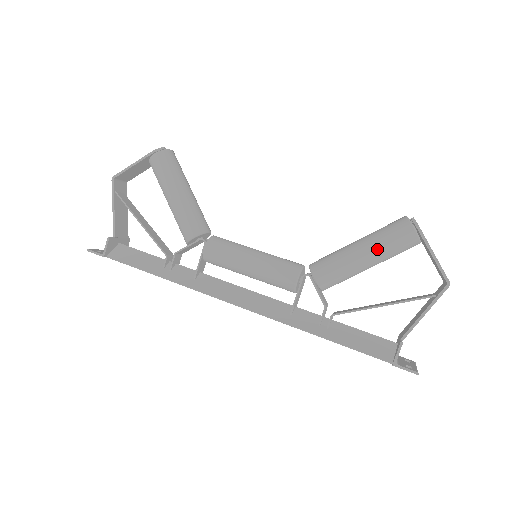
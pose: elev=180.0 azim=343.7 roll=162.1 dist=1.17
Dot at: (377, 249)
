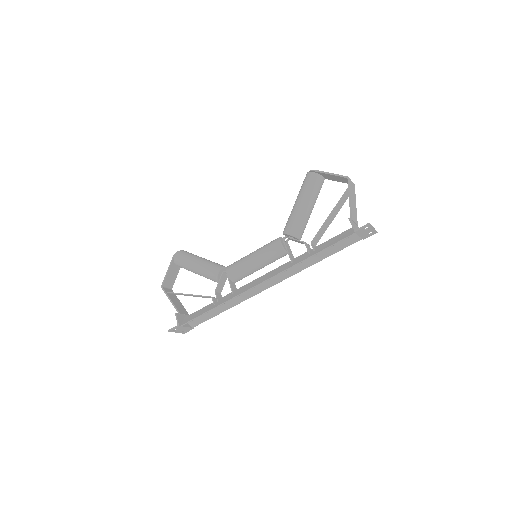
Dot at: (304, 195)
